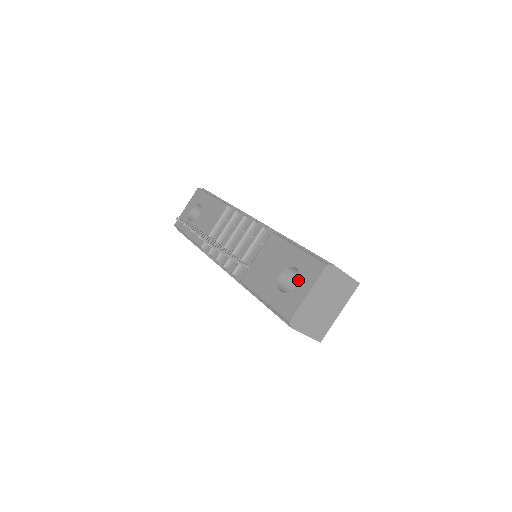
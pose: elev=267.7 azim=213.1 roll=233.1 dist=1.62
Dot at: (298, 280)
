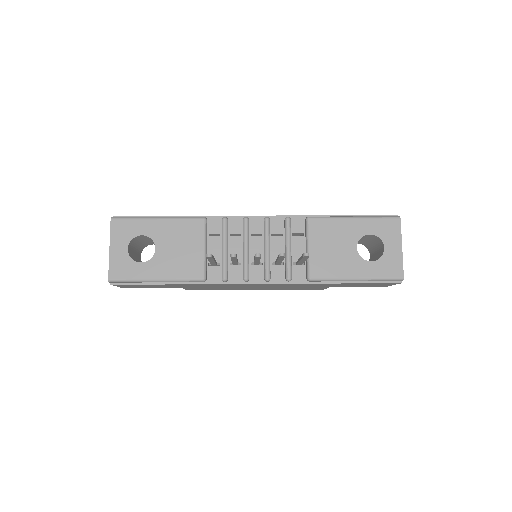
Dot at: occluded
